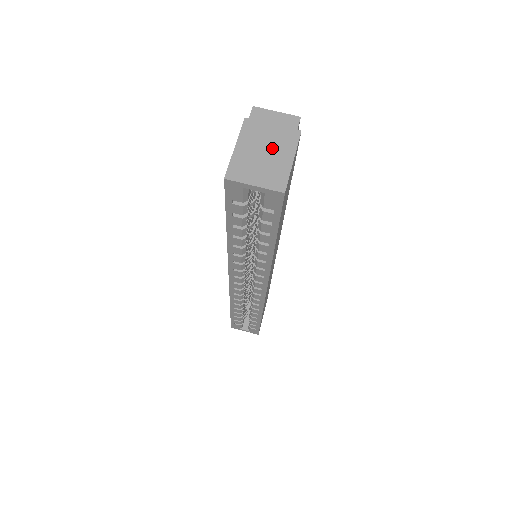
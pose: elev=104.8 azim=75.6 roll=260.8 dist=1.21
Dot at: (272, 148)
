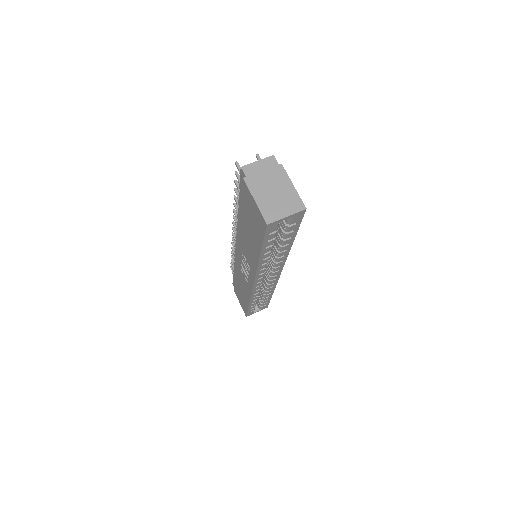
Dot at: (276, 186)
